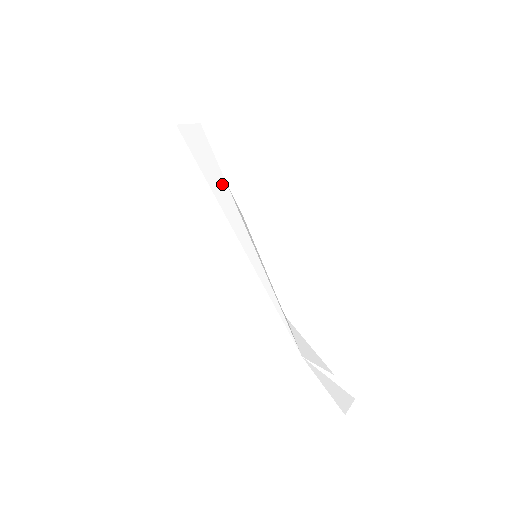
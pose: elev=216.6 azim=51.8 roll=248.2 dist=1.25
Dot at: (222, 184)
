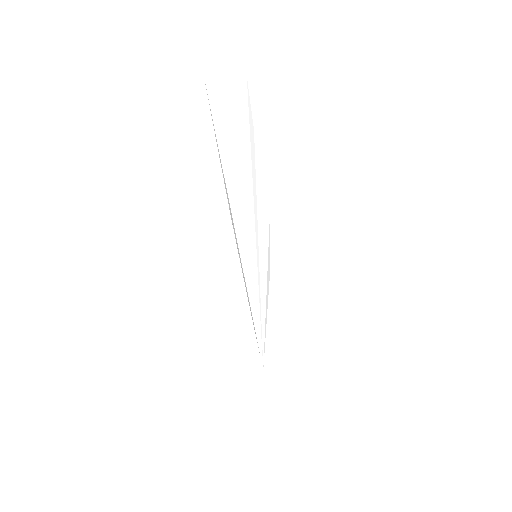
Dot at: (244, 164)
